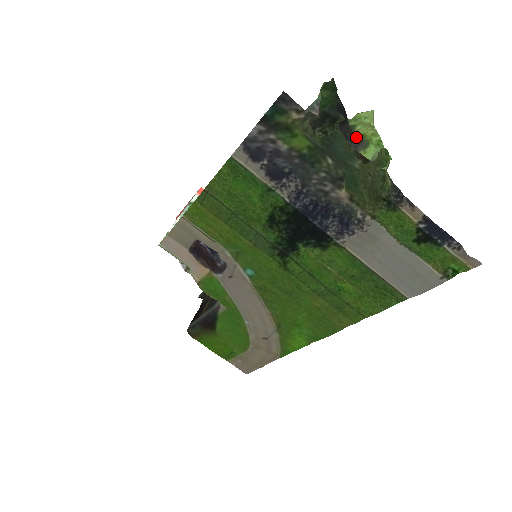
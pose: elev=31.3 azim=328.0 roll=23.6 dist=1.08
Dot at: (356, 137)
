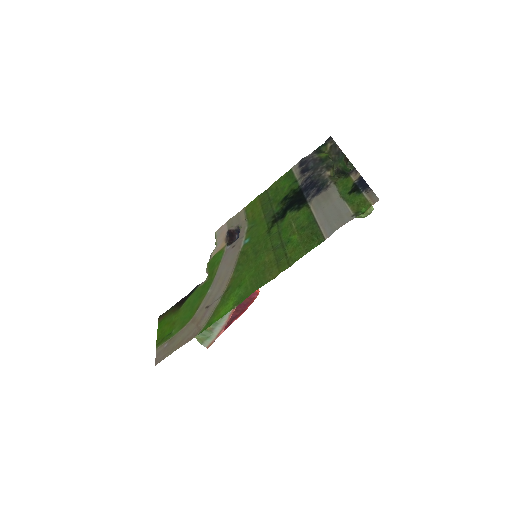
Dot at: occluded
